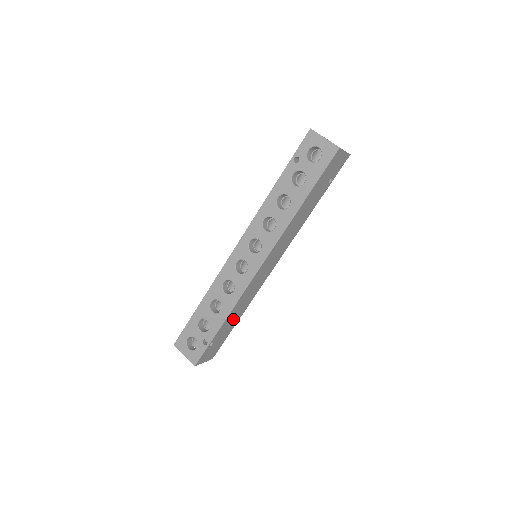
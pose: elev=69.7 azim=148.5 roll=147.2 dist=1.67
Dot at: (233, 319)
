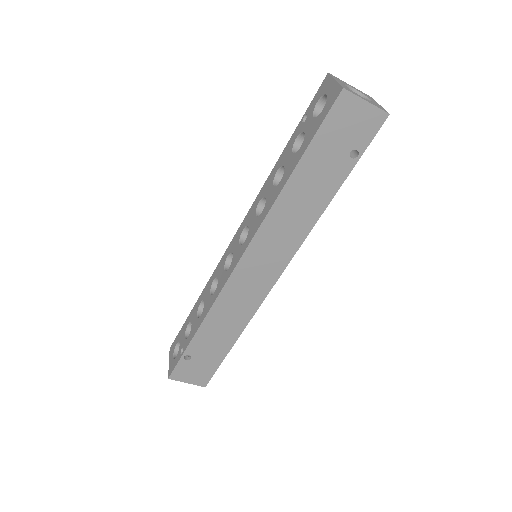
Dot at: (219, 335)
